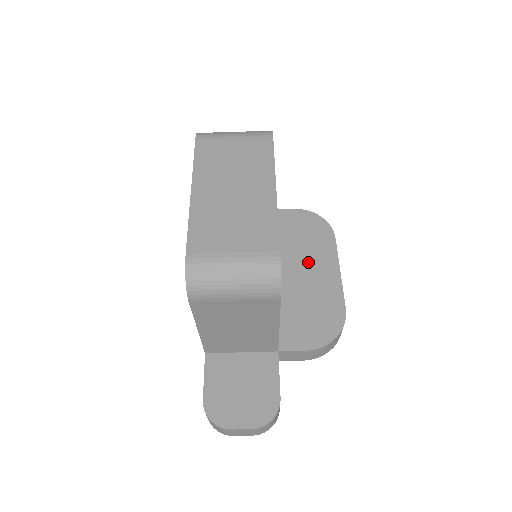
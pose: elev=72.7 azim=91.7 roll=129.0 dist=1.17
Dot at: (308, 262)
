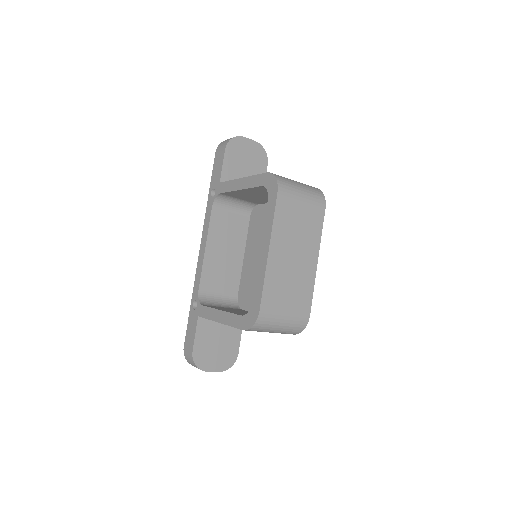
Dot at: occluded
